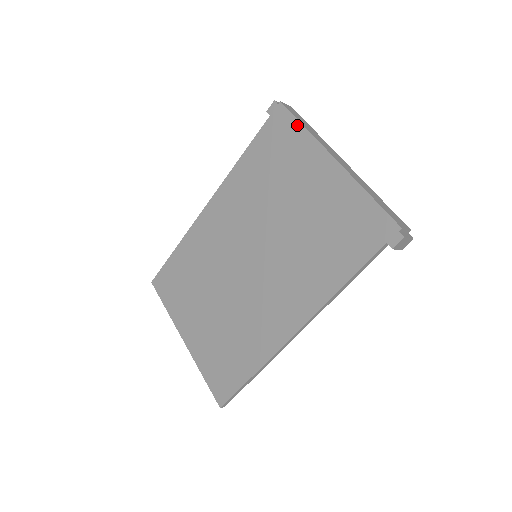
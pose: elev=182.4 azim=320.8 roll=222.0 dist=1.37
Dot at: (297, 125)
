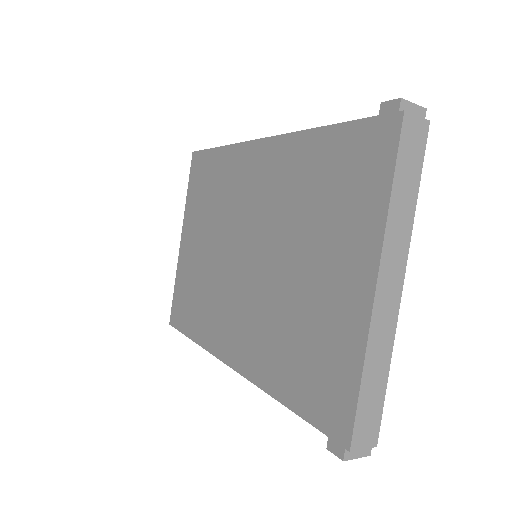
Dot at: (387, 178)
